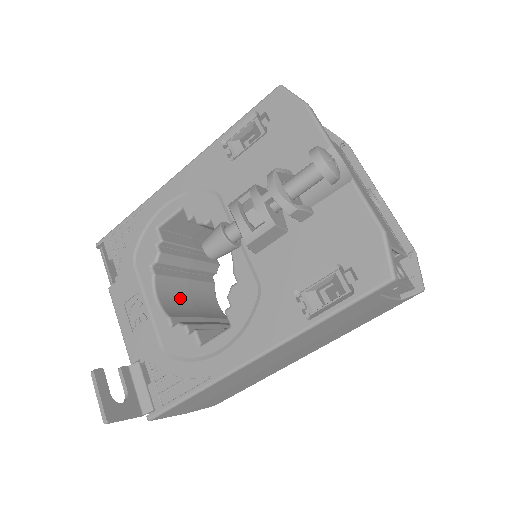
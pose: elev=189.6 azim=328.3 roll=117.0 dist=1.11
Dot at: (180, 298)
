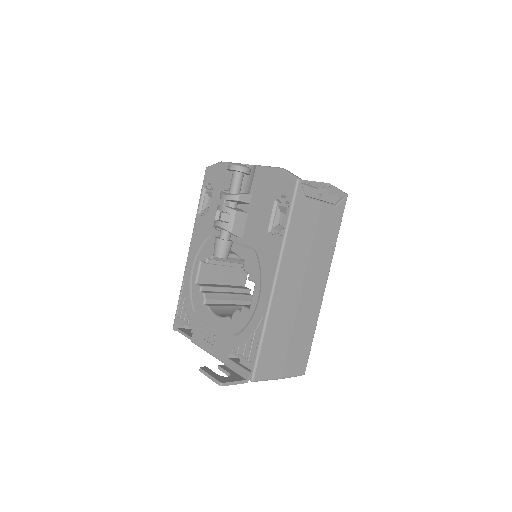
Dot at: occluded
